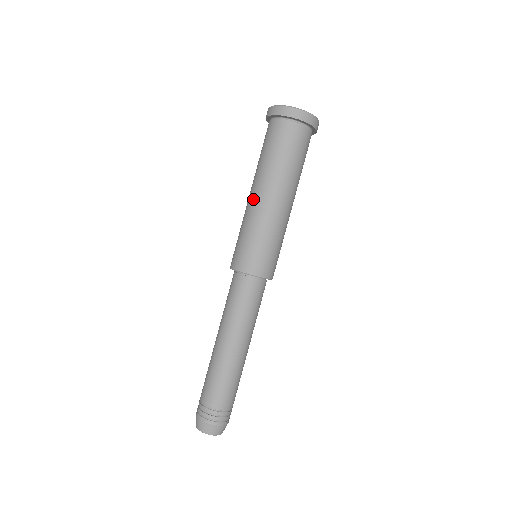
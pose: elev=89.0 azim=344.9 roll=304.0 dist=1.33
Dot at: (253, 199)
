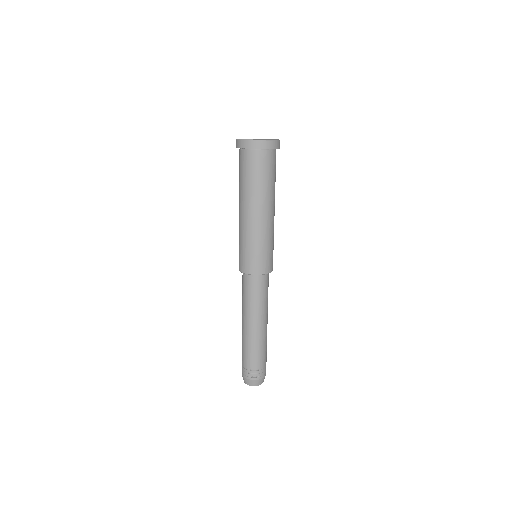
Dot at: (246, 218)
